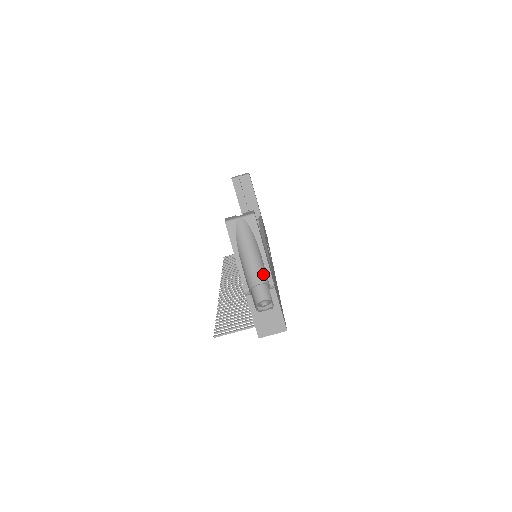
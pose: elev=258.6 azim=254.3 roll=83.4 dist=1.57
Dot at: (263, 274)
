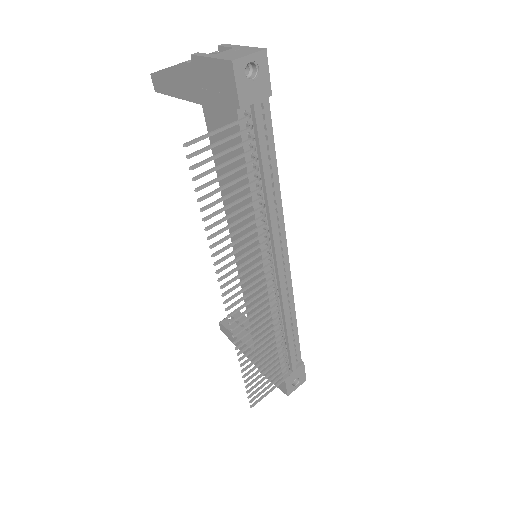
Dot at: occluded
